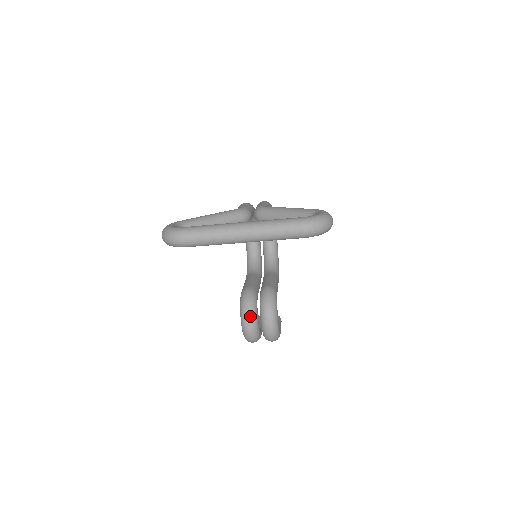
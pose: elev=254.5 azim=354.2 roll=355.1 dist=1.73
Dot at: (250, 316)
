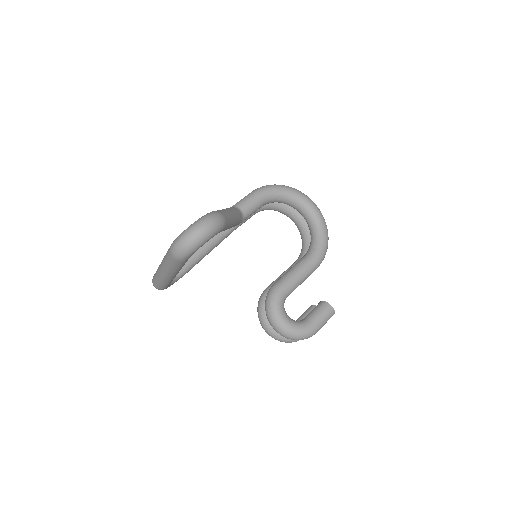
Dot at: (262, 322)
